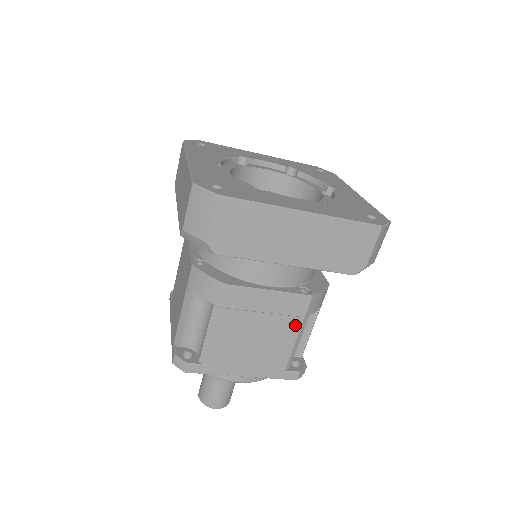
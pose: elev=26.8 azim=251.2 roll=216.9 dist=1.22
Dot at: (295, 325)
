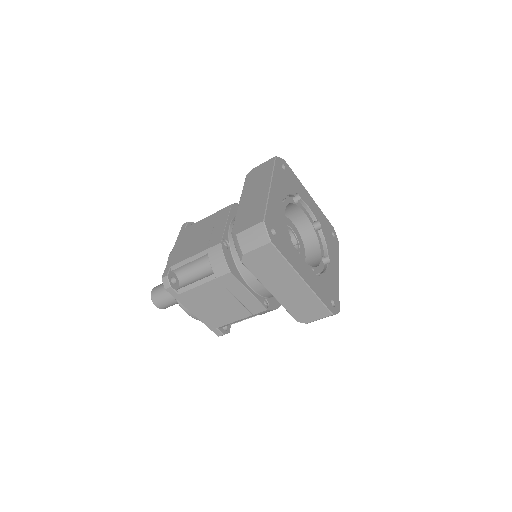
Dot at: (245, 314)
